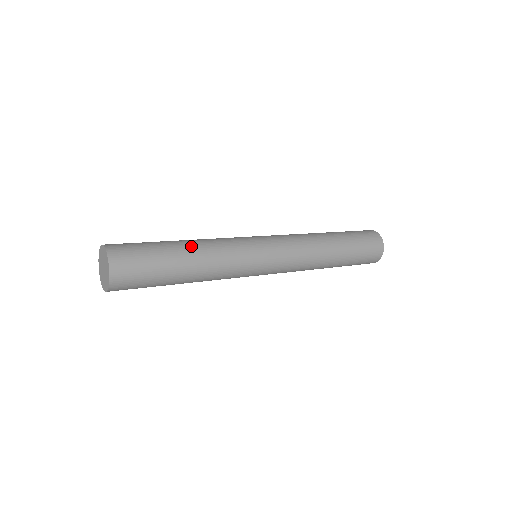
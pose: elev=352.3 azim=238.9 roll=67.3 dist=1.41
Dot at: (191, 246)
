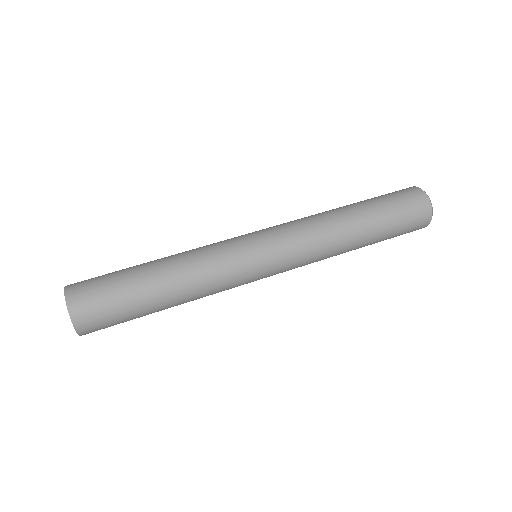
Dot at: (172, 292)
